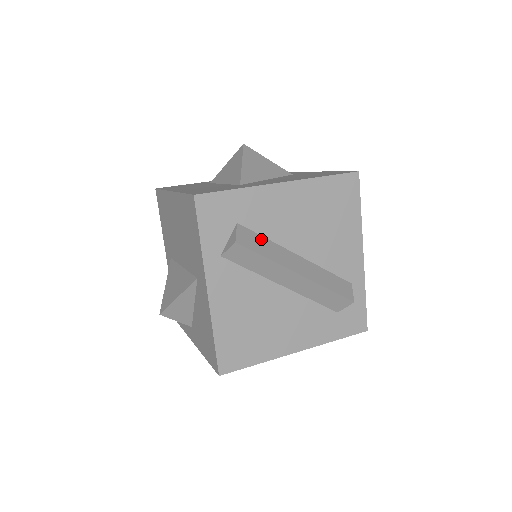
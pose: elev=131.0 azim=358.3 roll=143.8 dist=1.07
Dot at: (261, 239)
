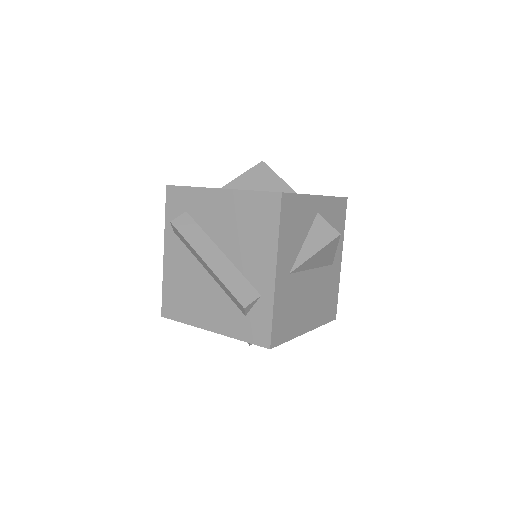
Dot at: (196, 228)
